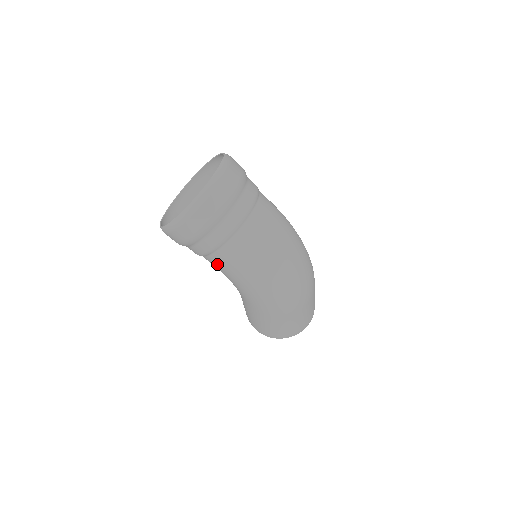
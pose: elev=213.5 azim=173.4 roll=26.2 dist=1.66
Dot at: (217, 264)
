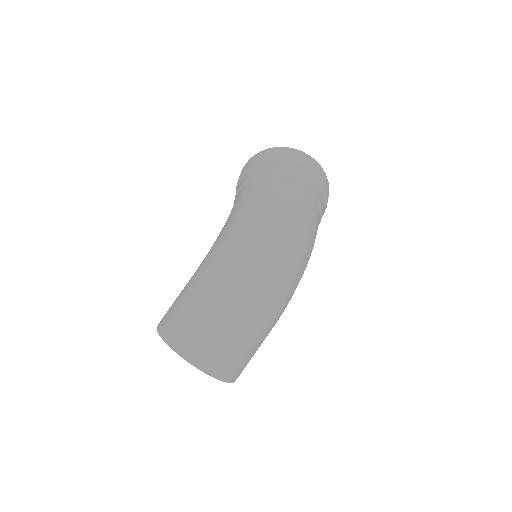
Dot at: (239, 197)
